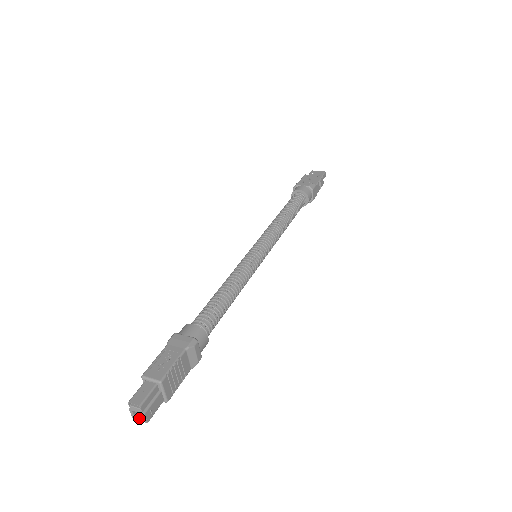
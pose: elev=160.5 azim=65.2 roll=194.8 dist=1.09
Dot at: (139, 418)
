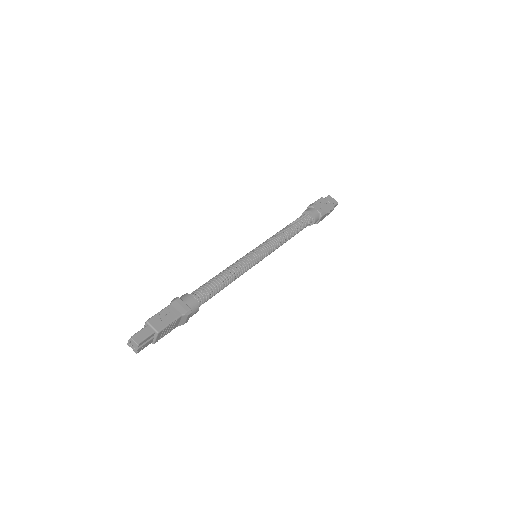
Dot at: (132, 347)
